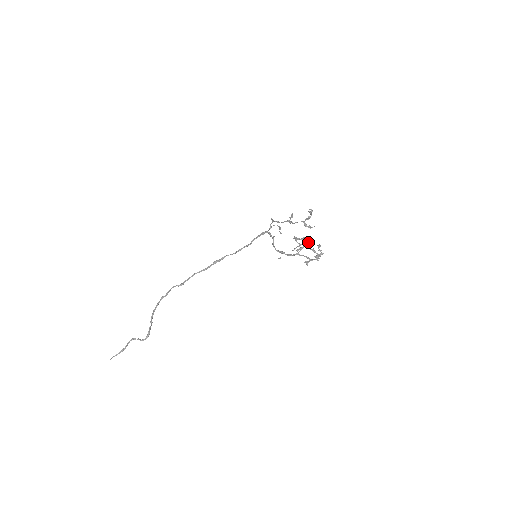
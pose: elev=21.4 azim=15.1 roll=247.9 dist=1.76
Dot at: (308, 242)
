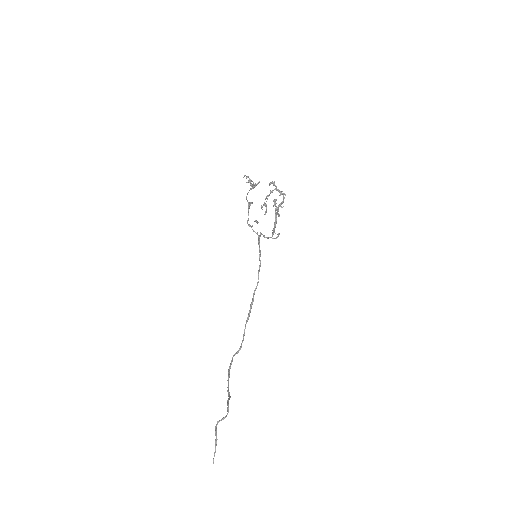
Dot at: (275, 199)
